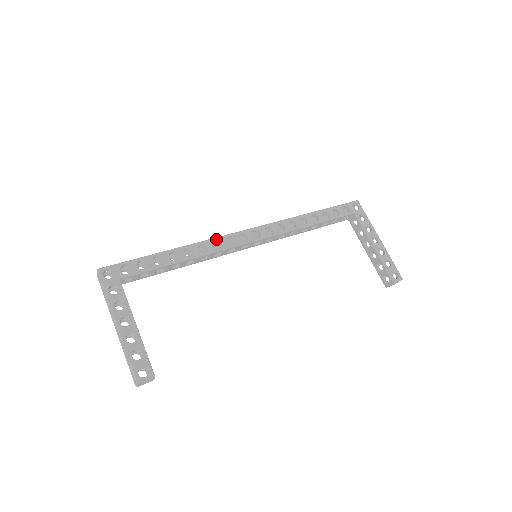
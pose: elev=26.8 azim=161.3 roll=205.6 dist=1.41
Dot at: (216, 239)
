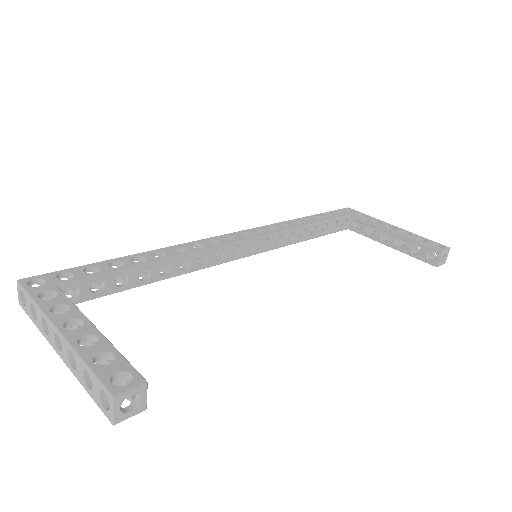
Dot at: (194, 242)
